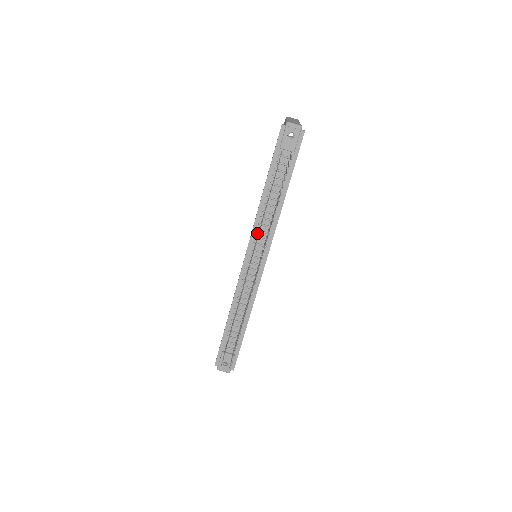
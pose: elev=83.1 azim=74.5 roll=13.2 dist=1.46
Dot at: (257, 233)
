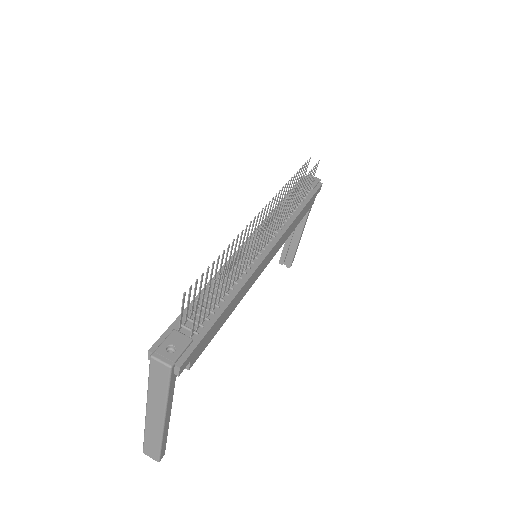
Dot at: occluded
